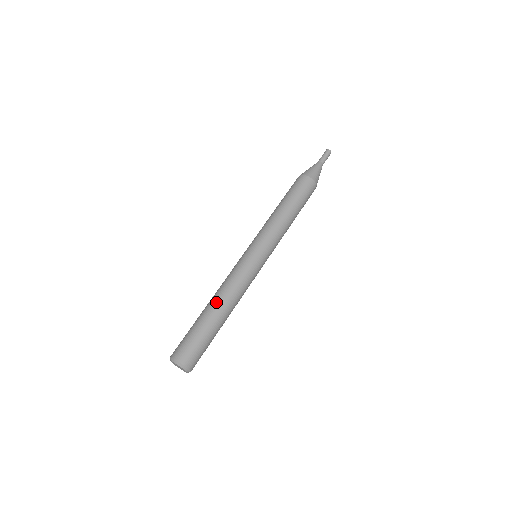
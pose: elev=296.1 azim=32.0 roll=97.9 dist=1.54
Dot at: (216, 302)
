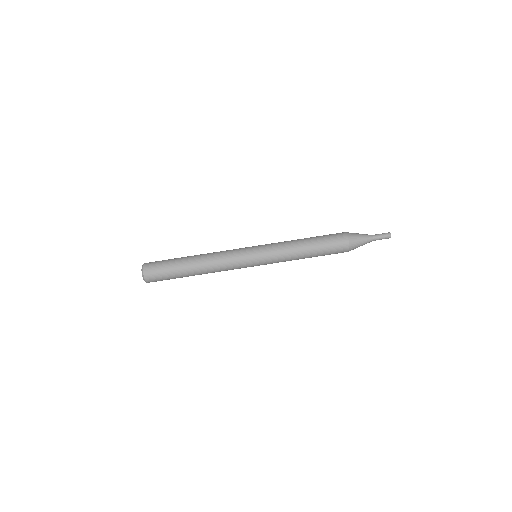
Dot at: (198, 255)
